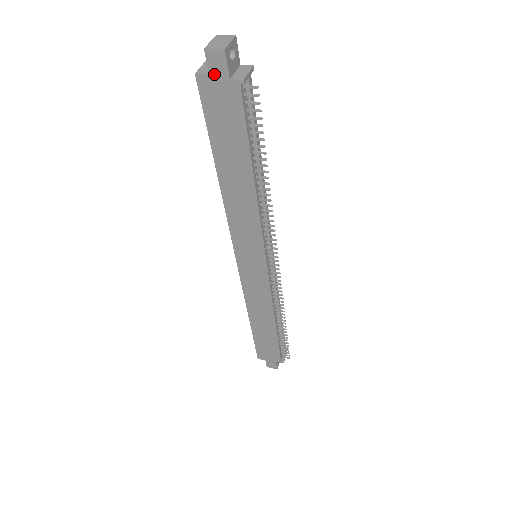
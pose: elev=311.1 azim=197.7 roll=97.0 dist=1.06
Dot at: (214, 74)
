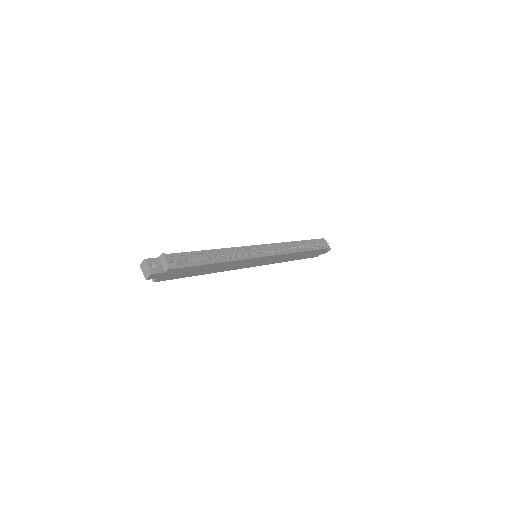
Dot at: (159, 277)
